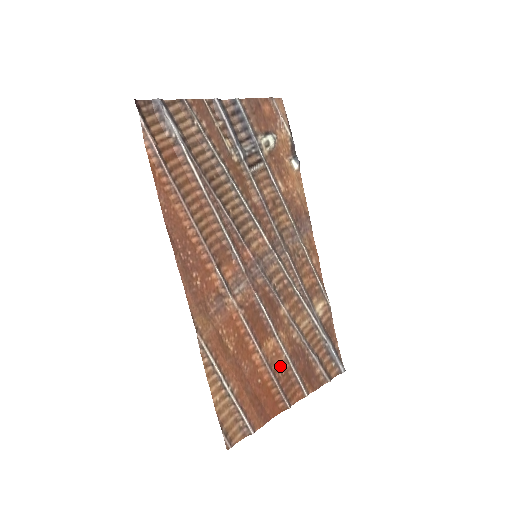
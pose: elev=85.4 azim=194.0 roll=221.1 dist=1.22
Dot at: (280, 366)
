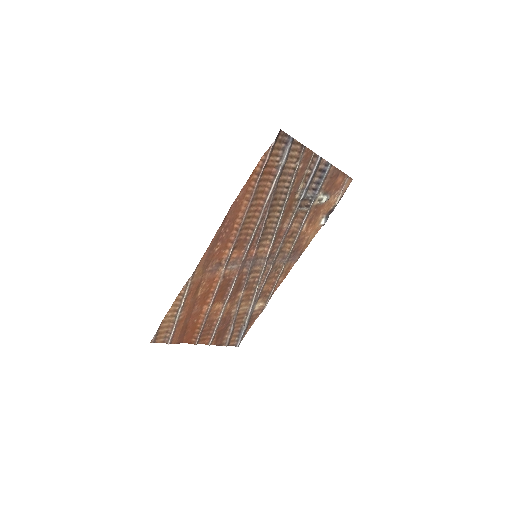
Dot at: (212, 320)
